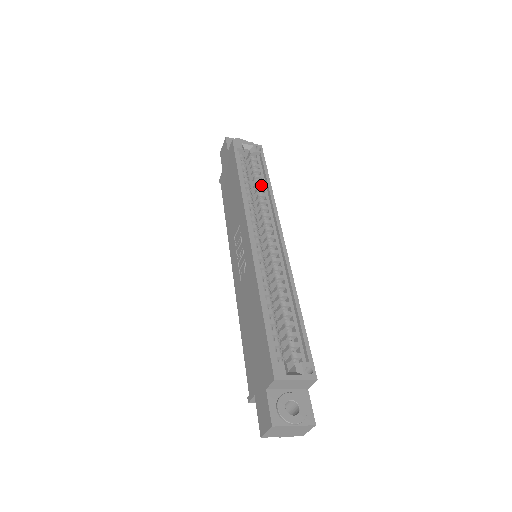
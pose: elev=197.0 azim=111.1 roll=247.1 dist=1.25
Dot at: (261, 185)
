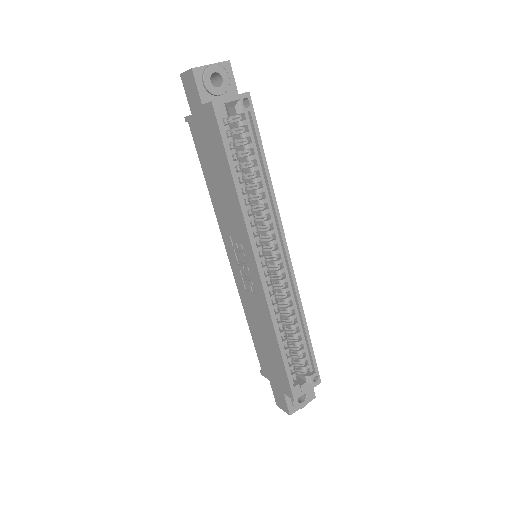
Dot at: (256, 170)
